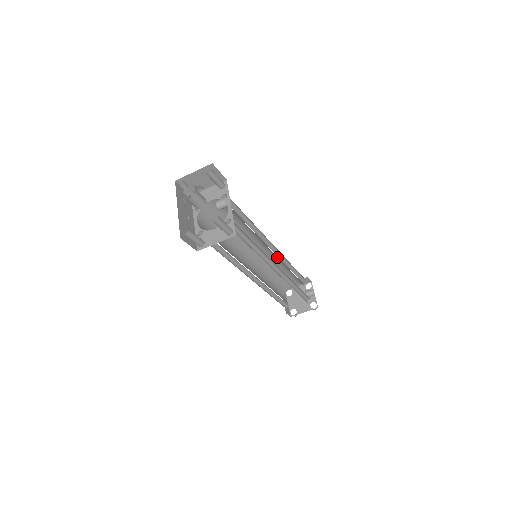
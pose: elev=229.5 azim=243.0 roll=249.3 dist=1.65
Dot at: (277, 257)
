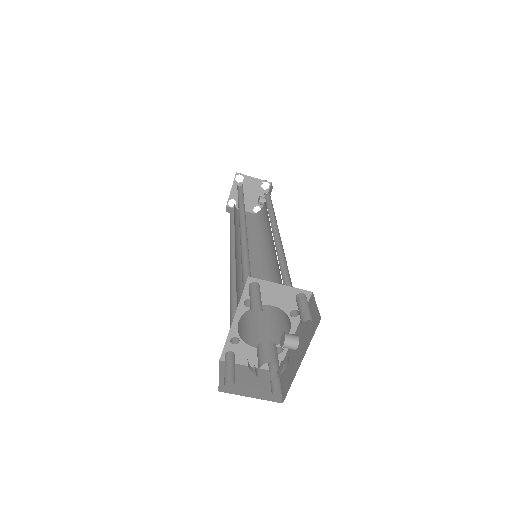
Dot at: occluded
